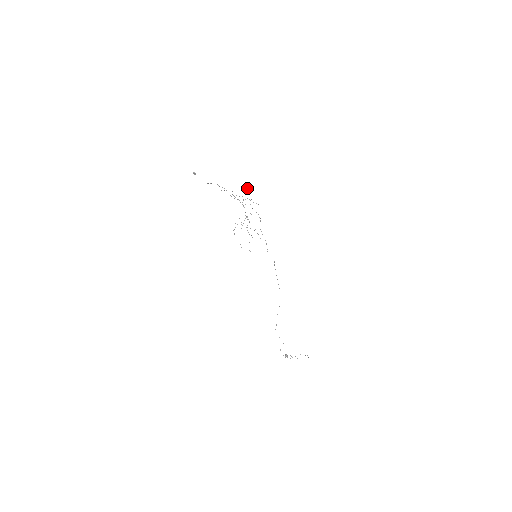
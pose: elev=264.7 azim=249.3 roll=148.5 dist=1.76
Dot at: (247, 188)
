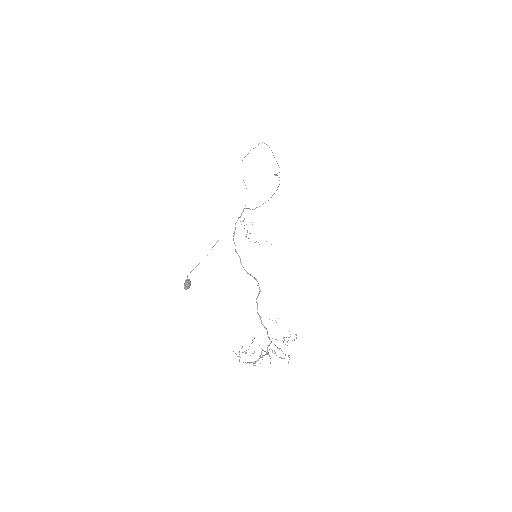
Dot at: occluded
